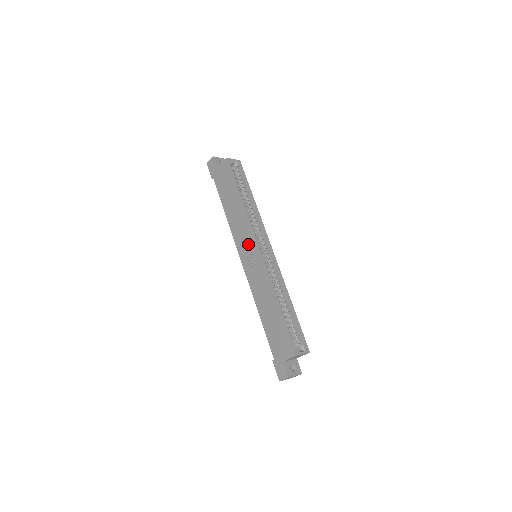
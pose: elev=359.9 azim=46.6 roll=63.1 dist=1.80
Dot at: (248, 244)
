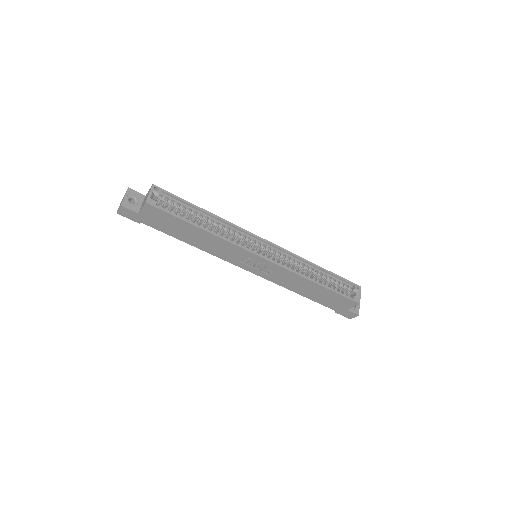
Dot at: (246, 259)
